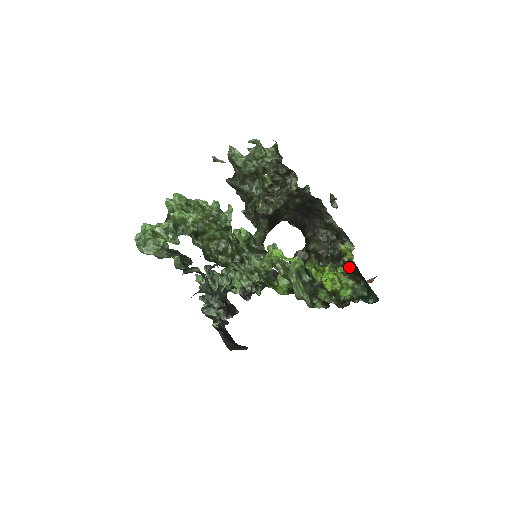
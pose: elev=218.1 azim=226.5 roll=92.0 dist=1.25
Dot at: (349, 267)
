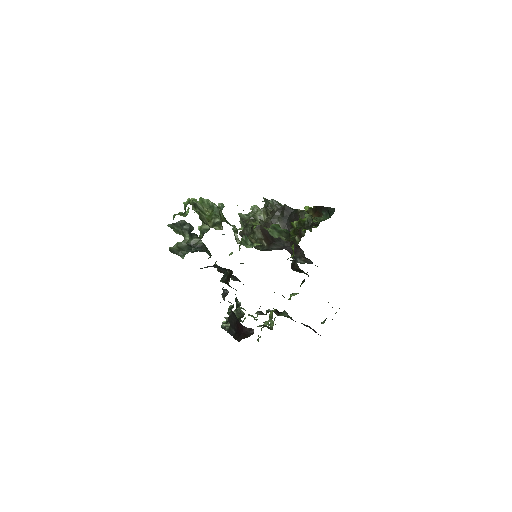
Dot at: (313, 213)
